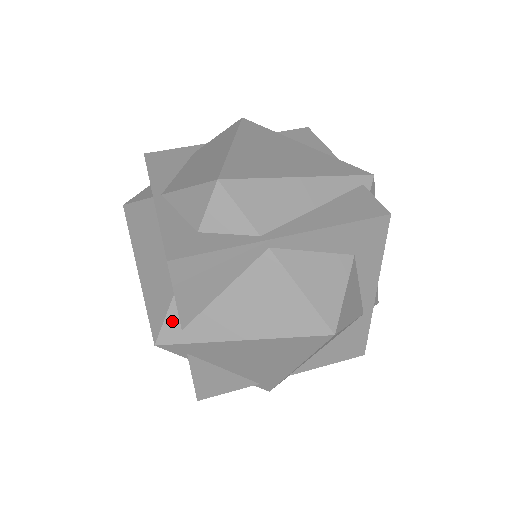
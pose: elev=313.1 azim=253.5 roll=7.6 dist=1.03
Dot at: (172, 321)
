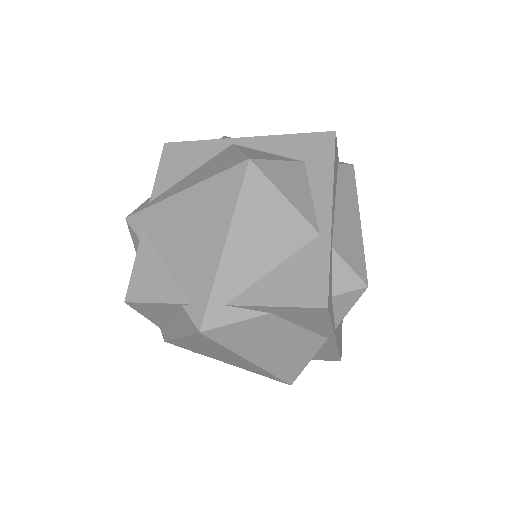
Dot at: (148, 201)
